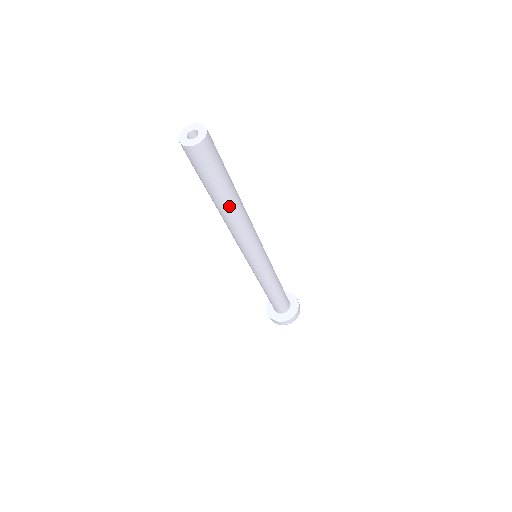
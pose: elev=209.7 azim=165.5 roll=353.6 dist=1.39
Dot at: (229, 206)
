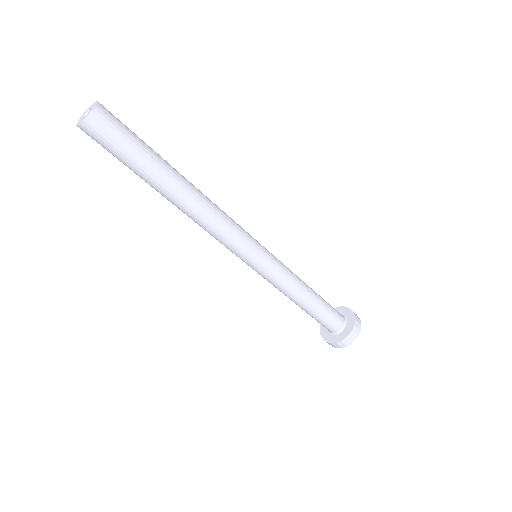
Dot at: (164, 194)
